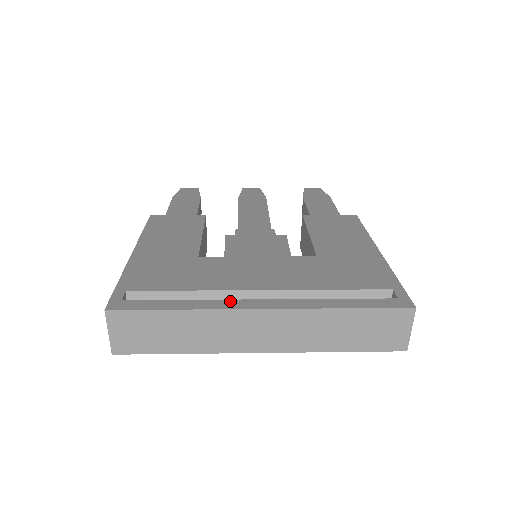
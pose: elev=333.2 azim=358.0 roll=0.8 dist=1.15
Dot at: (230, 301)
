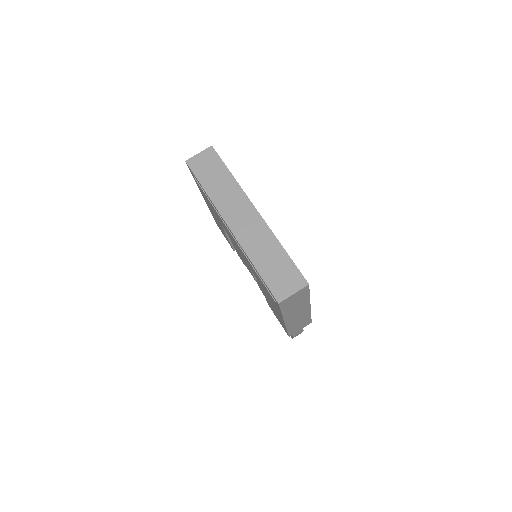
Dot at: occluded
